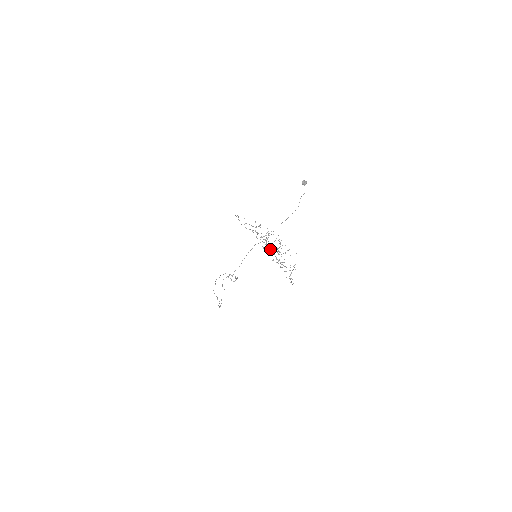
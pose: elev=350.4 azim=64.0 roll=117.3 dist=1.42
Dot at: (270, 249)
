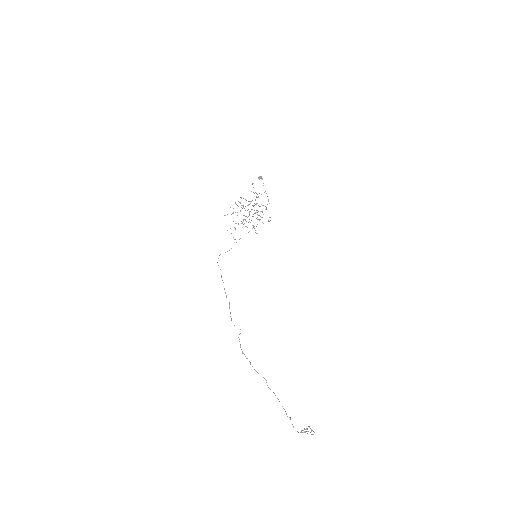
Dot at: occluded
